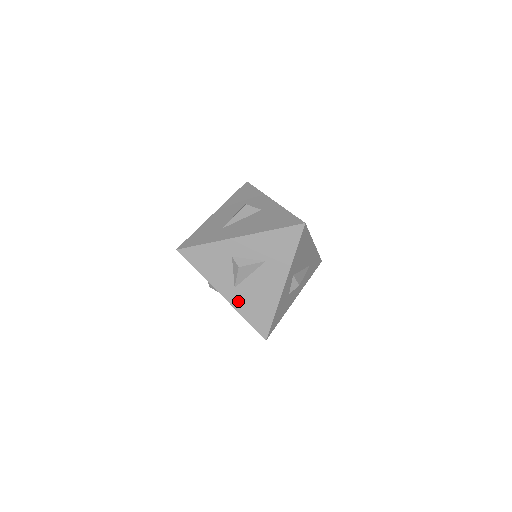
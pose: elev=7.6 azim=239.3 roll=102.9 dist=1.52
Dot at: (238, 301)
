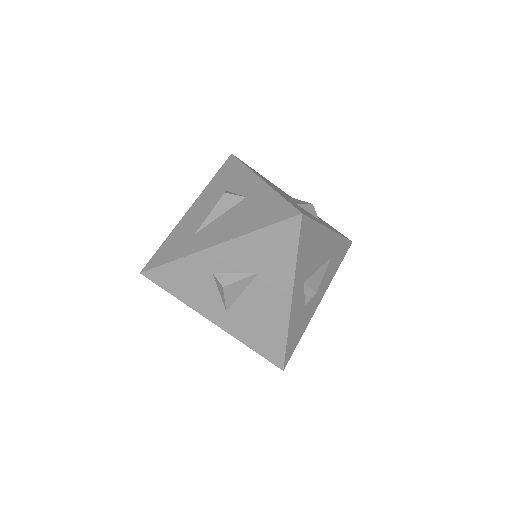
Dot at: (235, 327)
